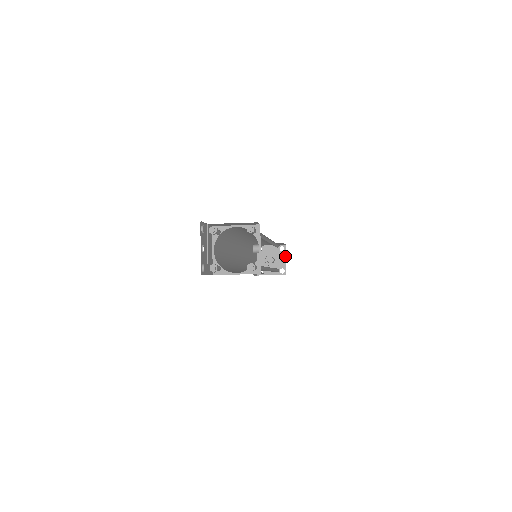
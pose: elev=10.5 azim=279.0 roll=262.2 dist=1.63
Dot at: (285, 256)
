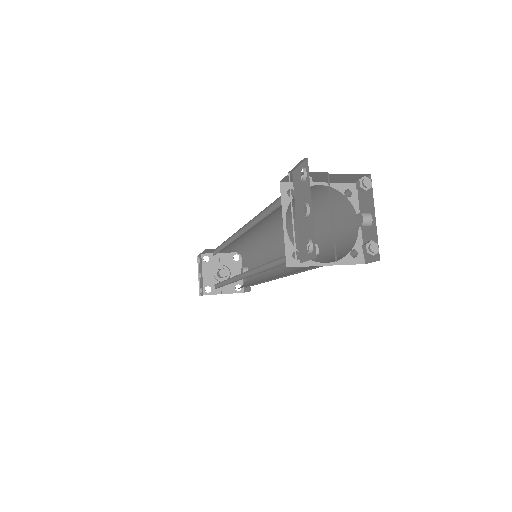
Dot at: occluded
